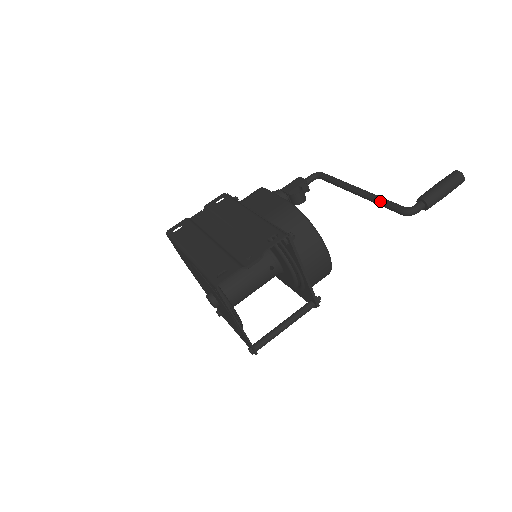
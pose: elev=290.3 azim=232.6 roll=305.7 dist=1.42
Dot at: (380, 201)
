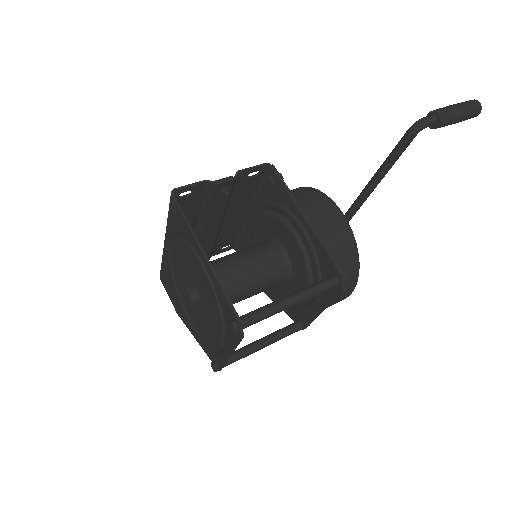
Dot at: (390, 153)
